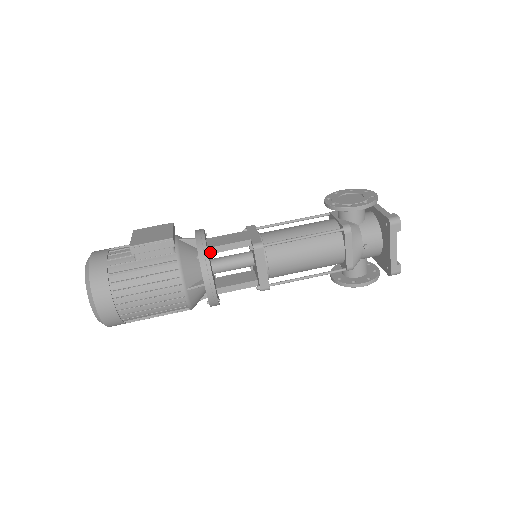
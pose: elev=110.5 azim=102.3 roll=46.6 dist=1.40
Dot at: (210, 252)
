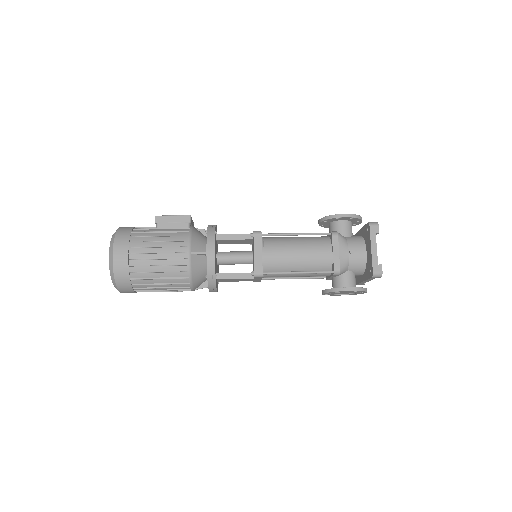
Dot at: (218, 238)
